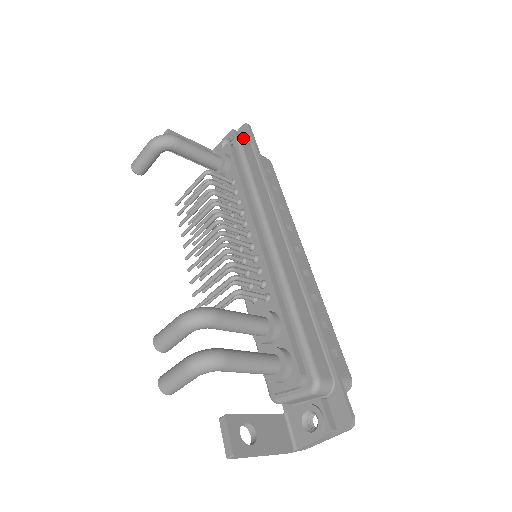
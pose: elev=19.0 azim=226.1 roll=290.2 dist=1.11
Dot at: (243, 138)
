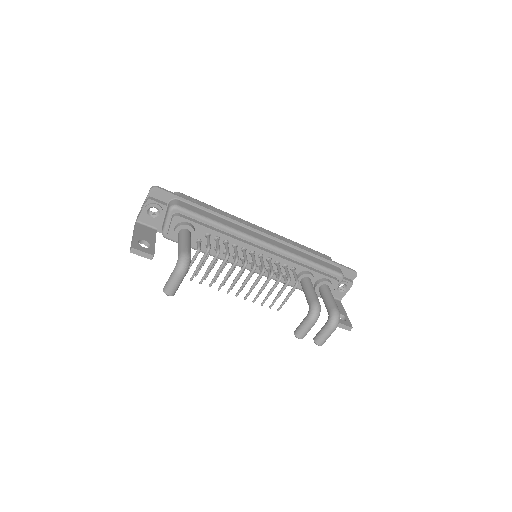
Dot at: (162, 198)
